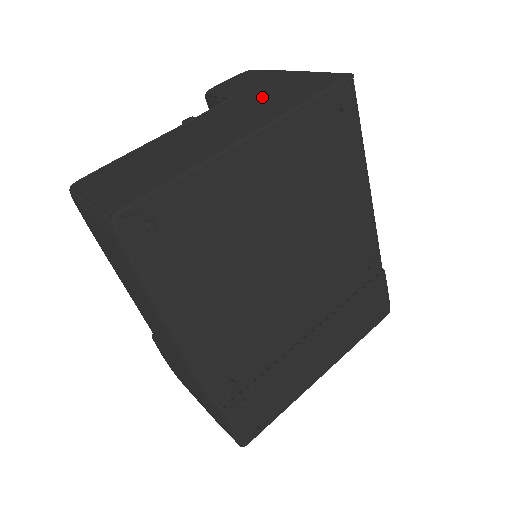
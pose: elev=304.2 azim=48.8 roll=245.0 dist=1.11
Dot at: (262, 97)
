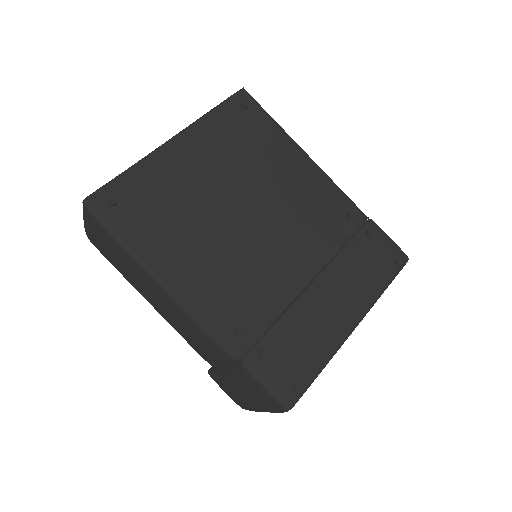
Dot at: occluded
